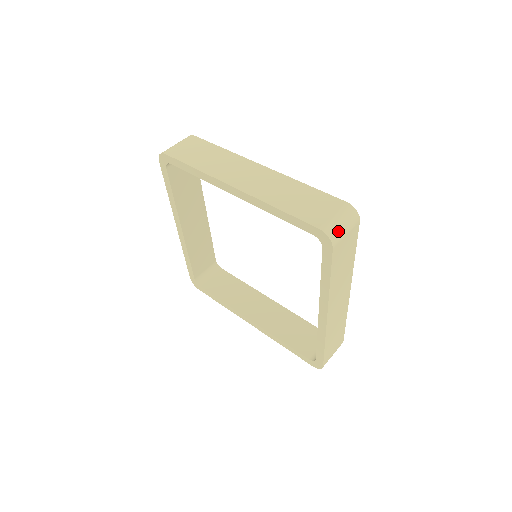
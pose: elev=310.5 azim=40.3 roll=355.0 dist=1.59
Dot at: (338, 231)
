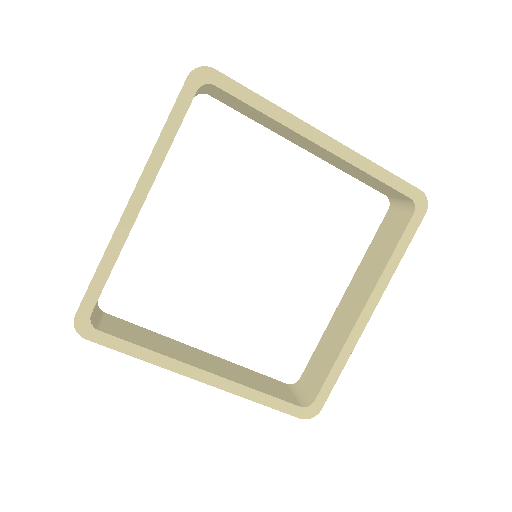
Dot at: occluded
